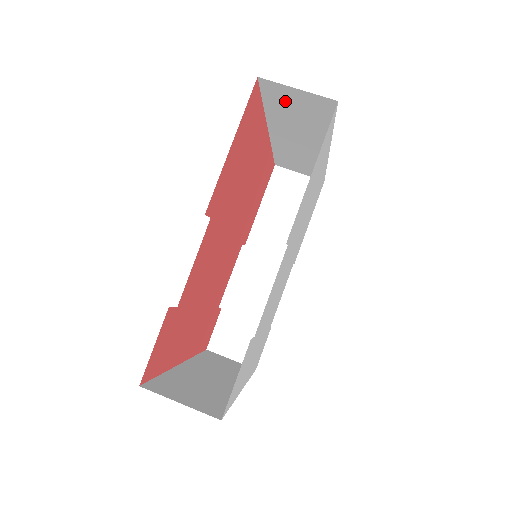
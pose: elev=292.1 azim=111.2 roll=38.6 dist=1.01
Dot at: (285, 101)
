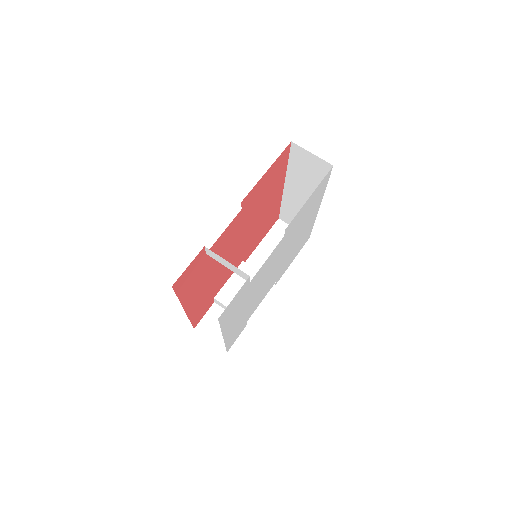
Dot at: (302, 162)
